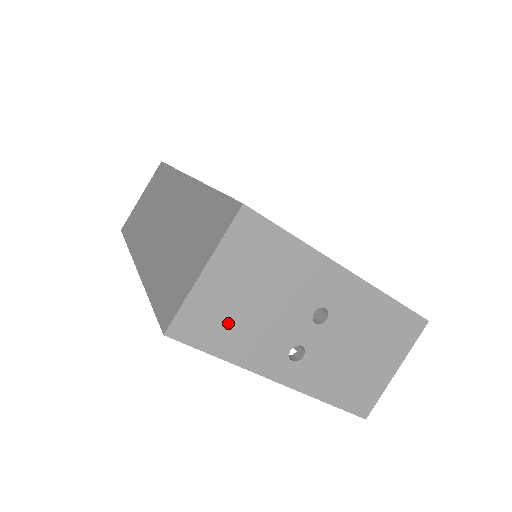
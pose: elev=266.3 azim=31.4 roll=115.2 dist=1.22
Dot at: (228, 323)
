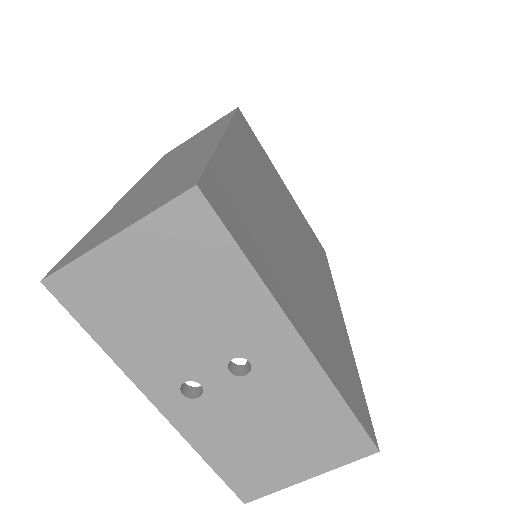
Dot at: (121, 311)
